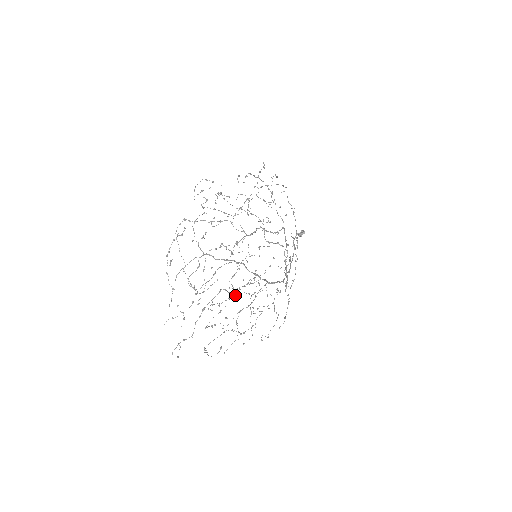
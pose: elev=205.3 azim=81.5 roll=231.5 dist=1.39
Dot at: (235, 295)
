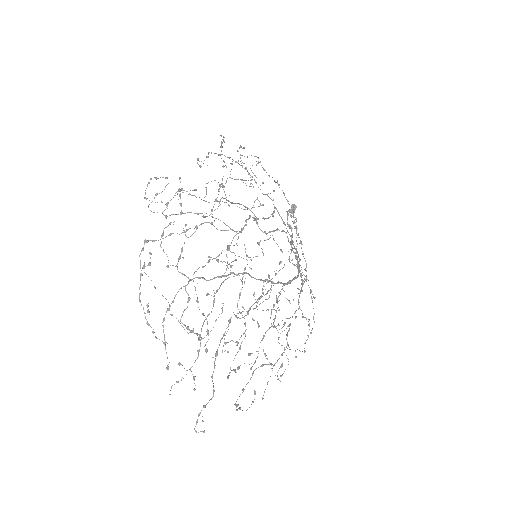
Dot at: occluded
